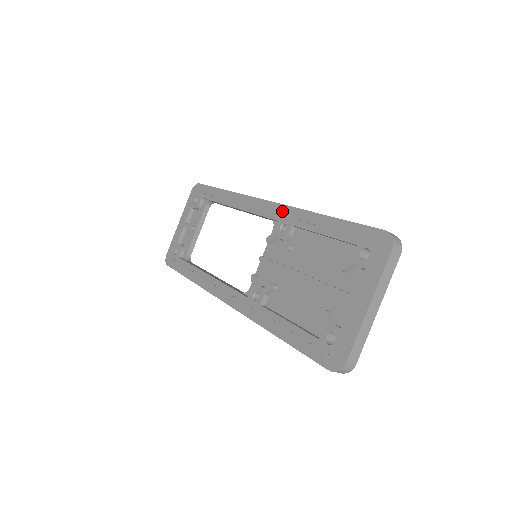
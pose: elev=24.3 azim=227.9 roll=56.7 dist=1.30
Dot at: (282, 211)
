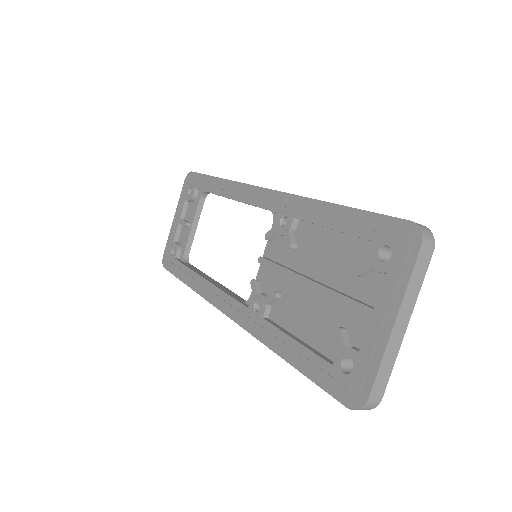
Dot at: (281, 200)
